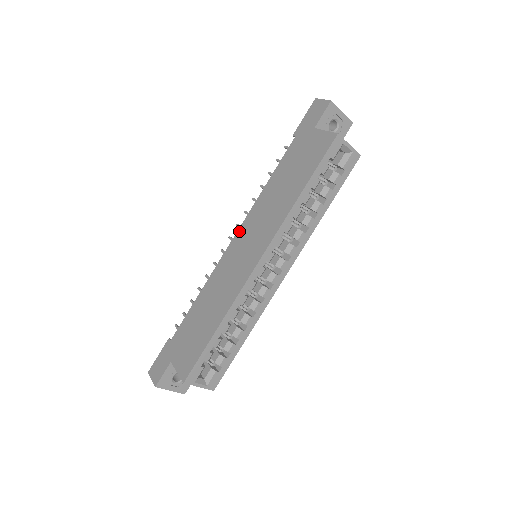
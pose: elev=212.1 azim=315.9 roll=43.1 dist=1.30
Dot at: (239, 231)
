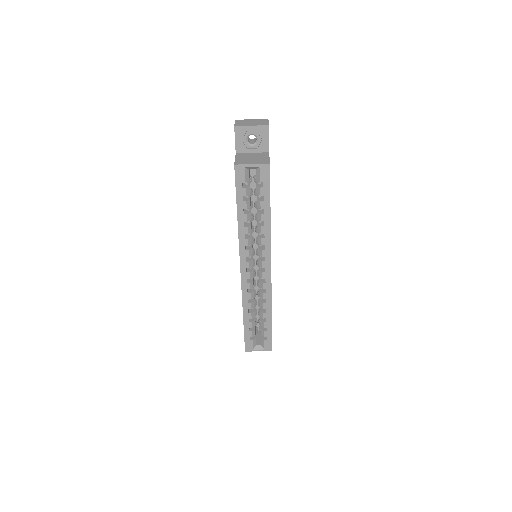
Dot at: occluded
